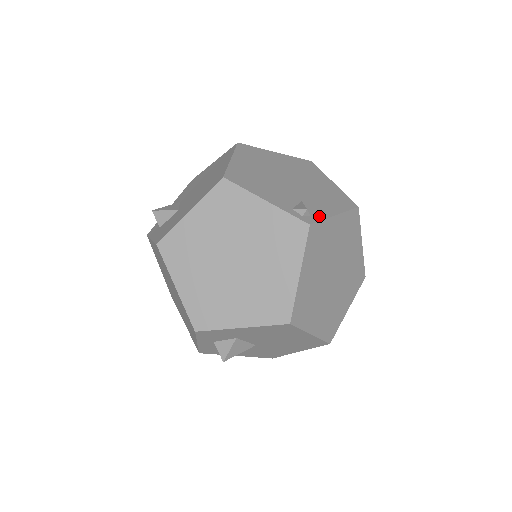
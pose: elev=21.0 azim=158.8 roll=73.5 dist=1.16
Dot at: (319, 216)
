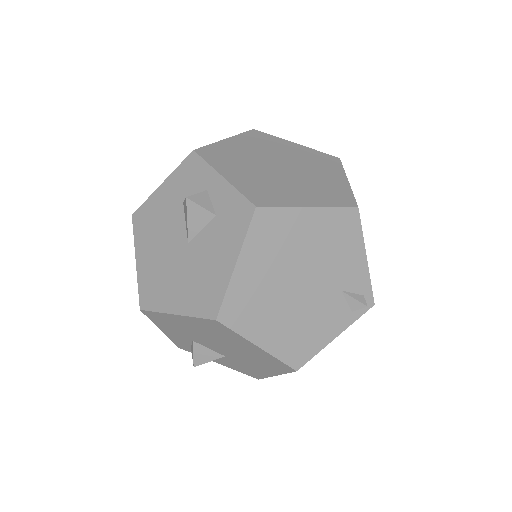
Dot at: (366, 284)
